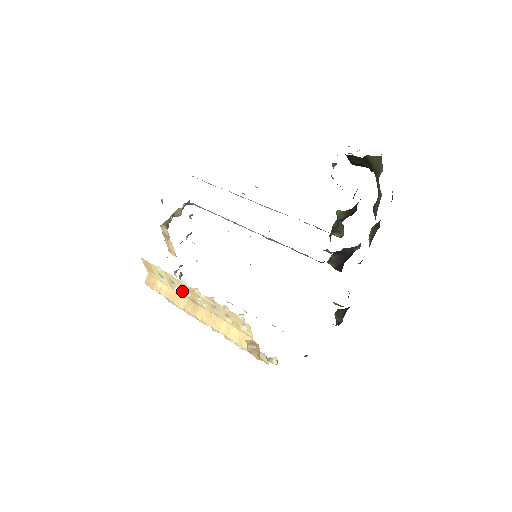
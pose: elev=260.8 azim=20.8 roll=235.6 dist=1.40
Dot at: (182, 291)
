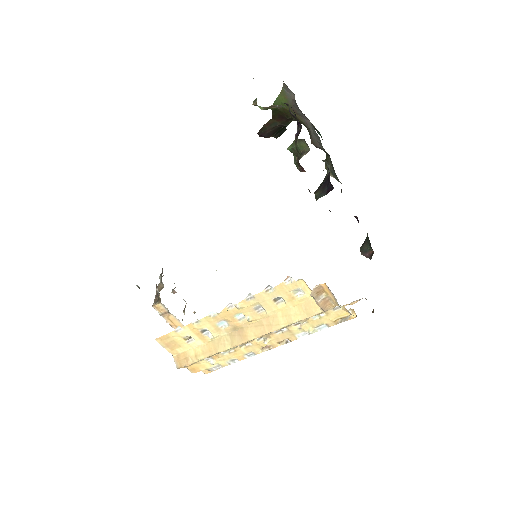
Dot at: (217, 330)
